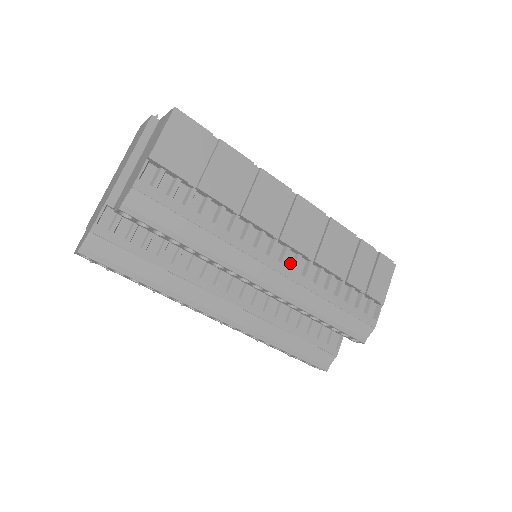
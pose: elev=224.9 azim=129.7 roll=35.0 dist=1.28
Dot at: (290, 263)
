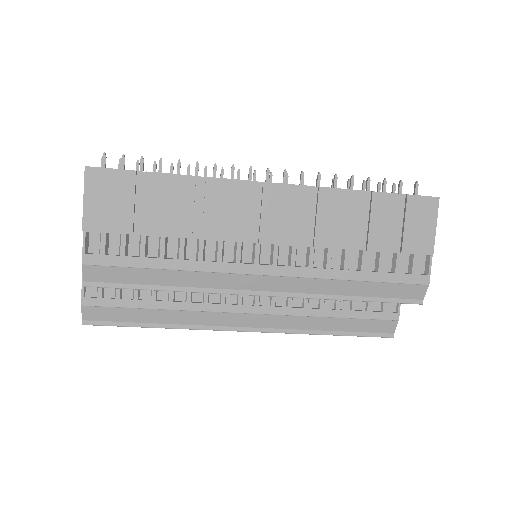
Dot at: (286, 258)
